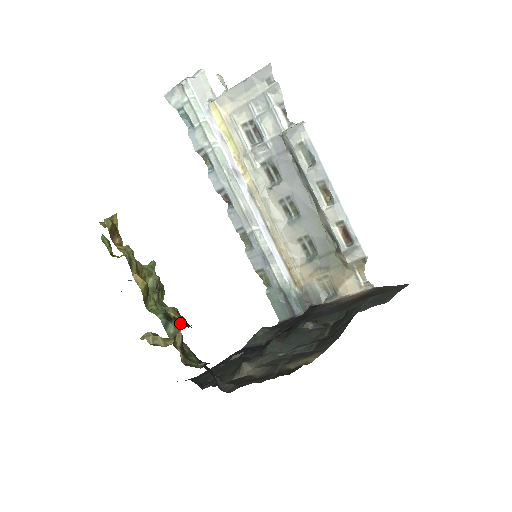
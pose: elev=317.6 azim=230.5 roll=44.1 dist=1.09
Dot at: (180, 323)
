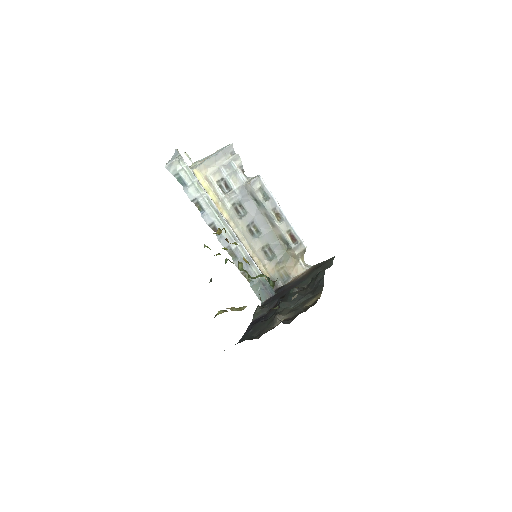
Dot at: (271, 280)
